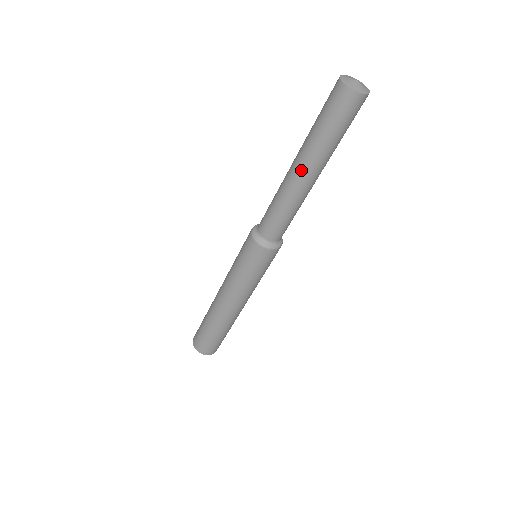
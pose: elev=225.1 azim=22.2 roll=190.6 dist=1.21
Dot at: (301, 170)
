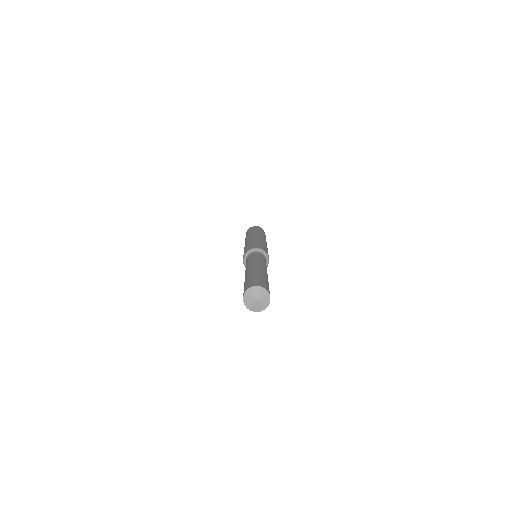
Dot at: occluded
